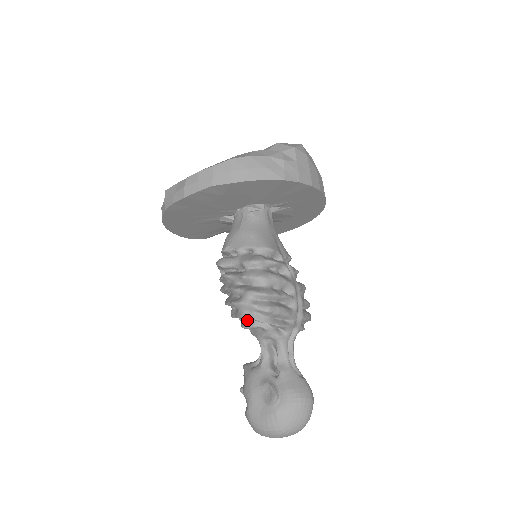
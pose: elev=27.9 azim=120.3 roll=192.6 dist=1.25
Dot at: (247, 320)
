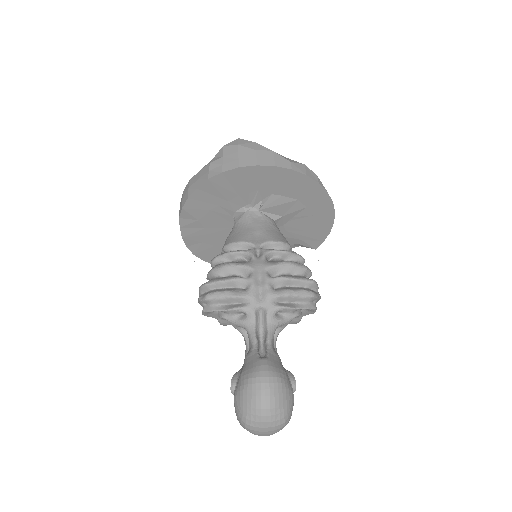
Dot at: occluded
